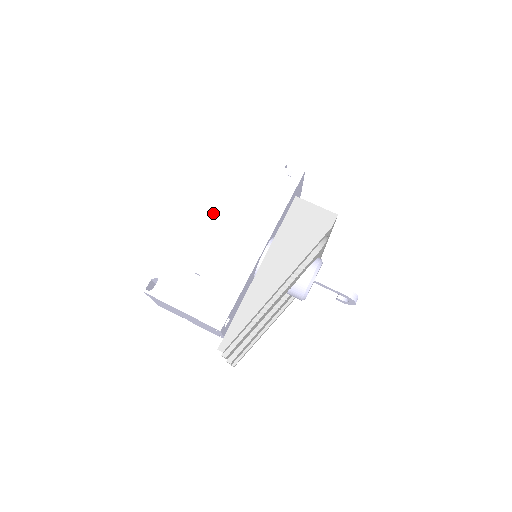
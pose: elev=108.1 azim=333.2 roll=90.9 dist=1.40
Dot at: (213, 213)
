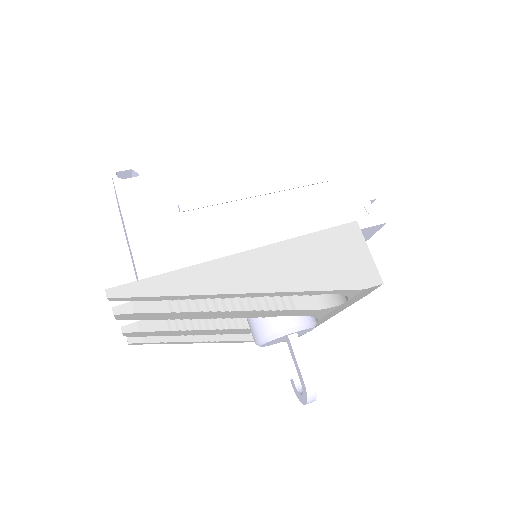
Dot at: (257, 171)
